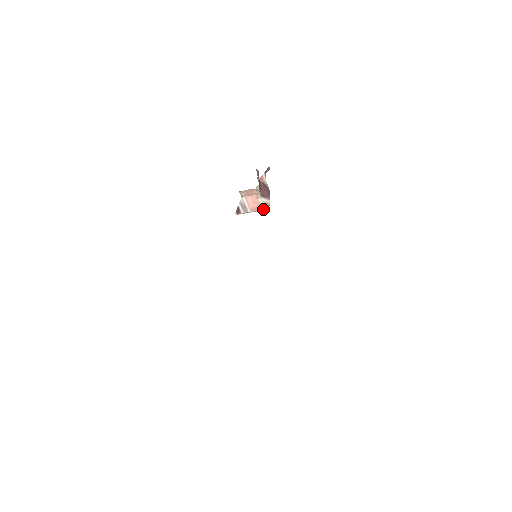
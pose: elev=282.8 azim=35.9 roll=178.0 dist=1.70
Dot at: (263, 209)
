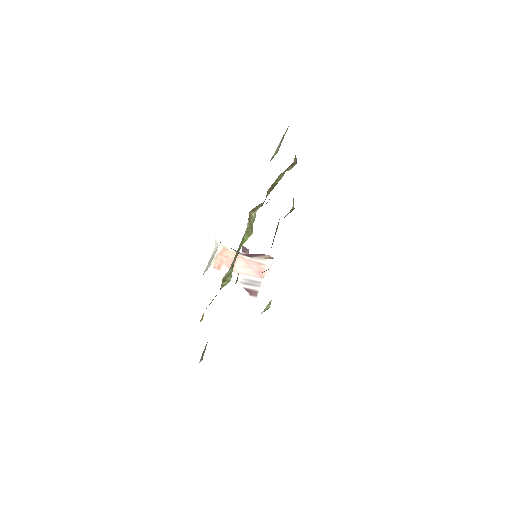
Dot at: (269, 264)
